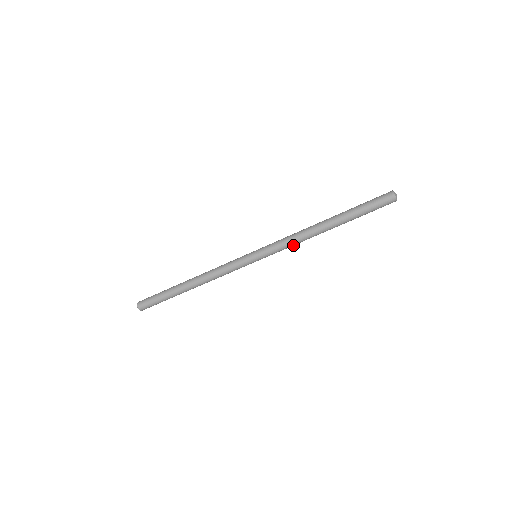
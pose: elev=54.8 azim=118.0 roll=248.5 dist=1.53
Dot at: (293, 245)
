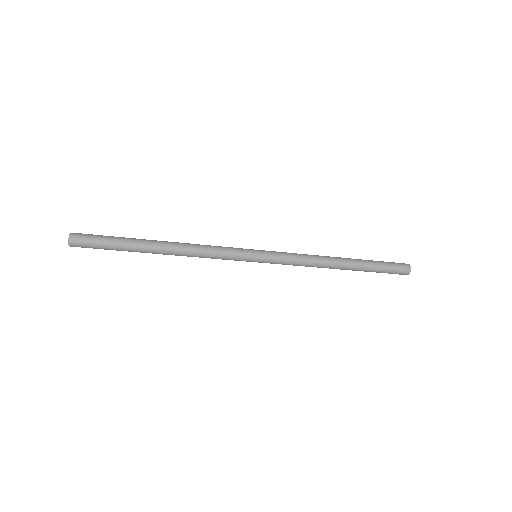
Dot at: occluded
